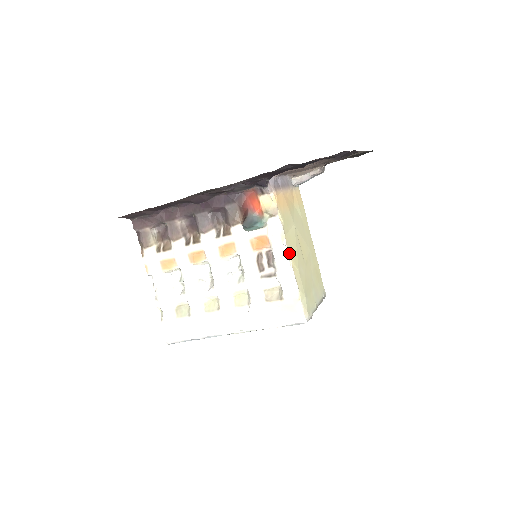
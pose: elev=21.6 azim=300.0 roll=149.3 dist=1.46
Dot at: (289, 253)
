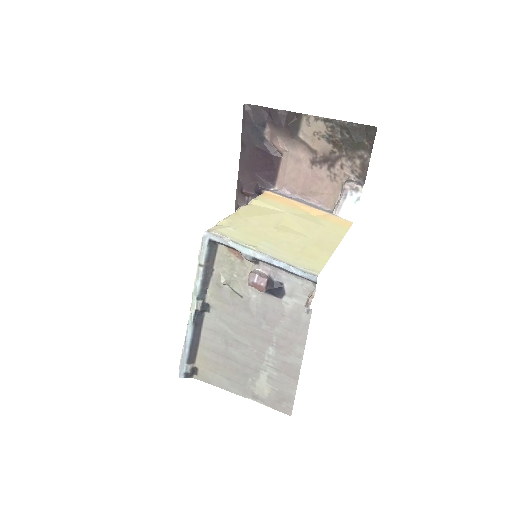
Dot at: (241, 207)
